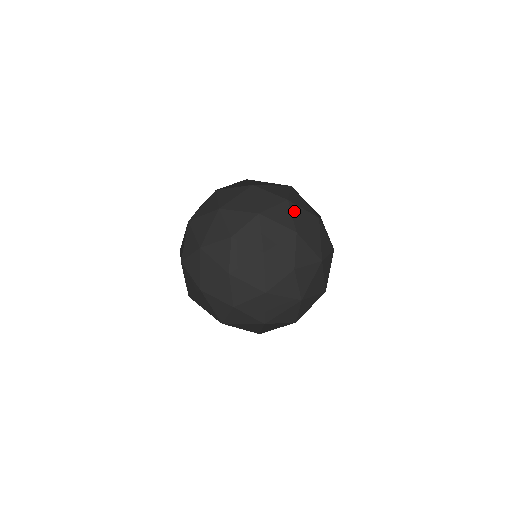
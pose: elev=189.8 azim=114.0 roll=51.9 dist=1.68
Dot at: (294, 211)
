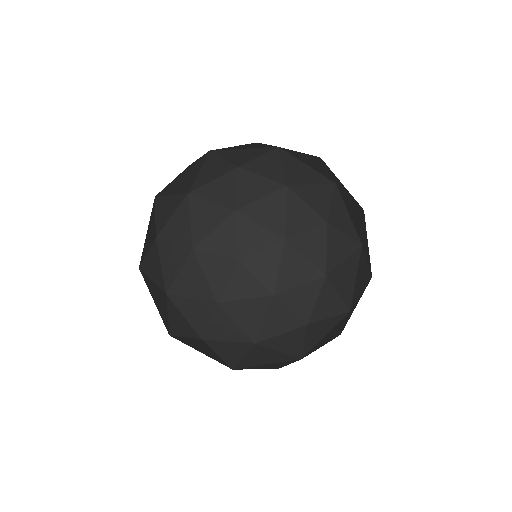
Dot at: (244, 182)
